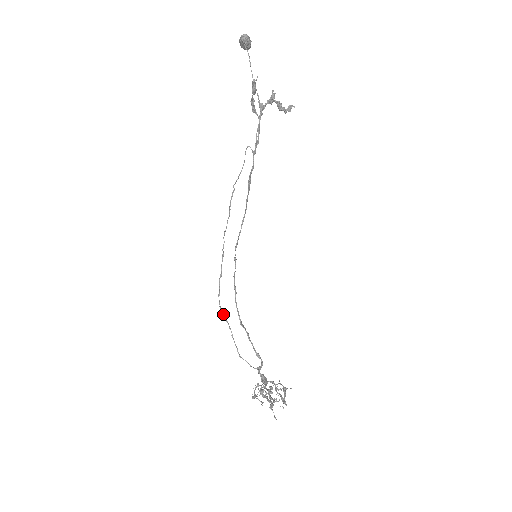
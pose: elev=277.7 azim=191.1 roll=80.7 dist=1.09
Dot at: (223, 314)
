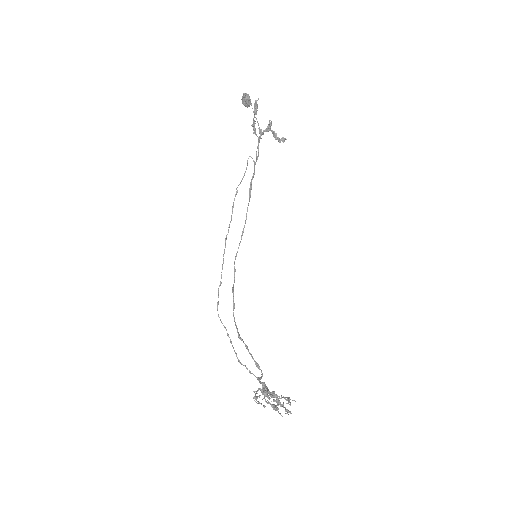
Dot at: (221, 321)
